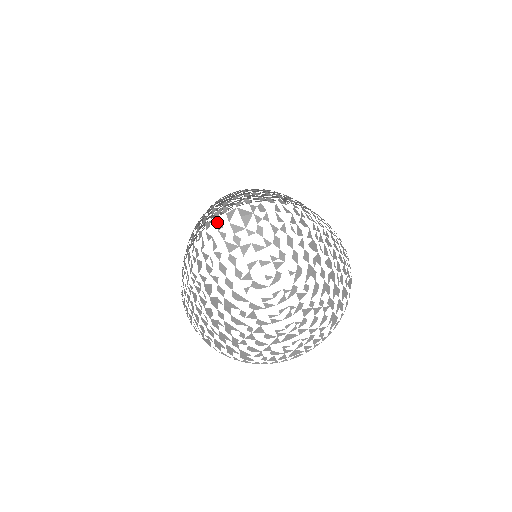
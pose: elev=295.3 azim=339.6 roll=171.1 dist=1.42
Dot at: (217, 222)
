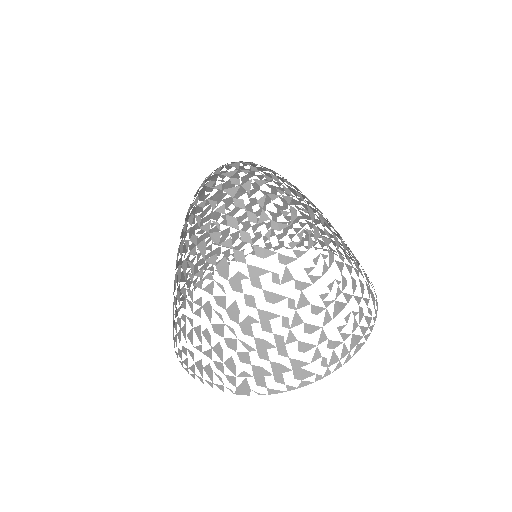
Dot at: (206, 185)
